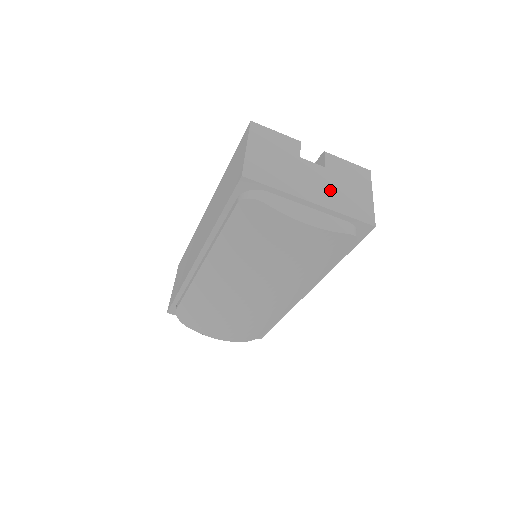
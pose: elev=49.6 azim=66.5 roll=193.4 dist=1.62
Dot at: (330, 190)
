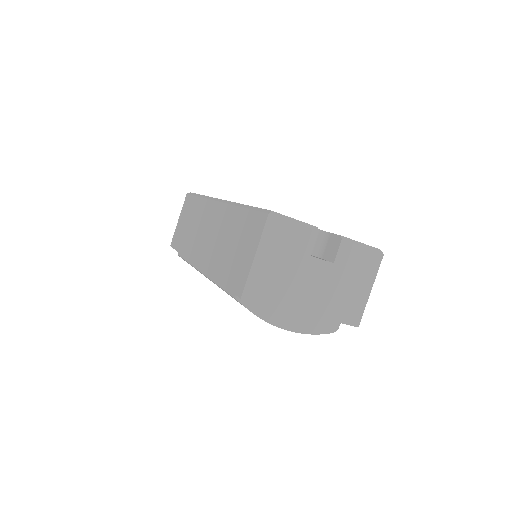
Dot at: (328, 293)
